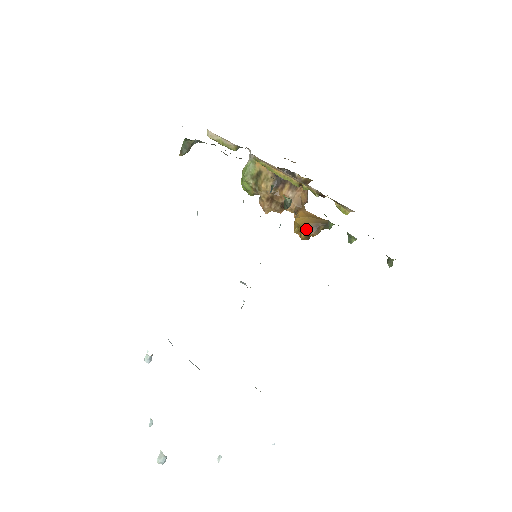
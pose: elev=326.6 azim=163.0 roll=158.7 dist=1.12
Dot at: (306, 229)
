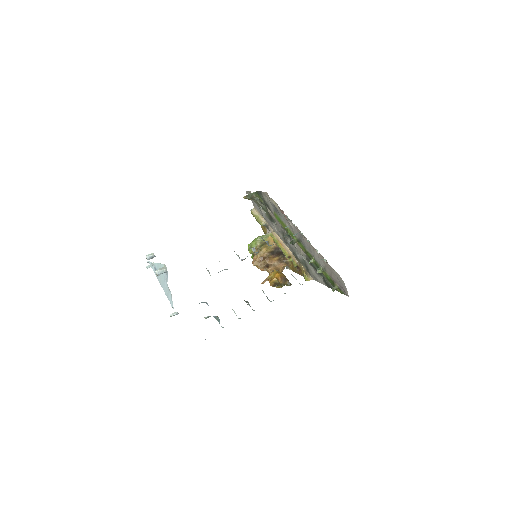
Dot at: (280, 275)
